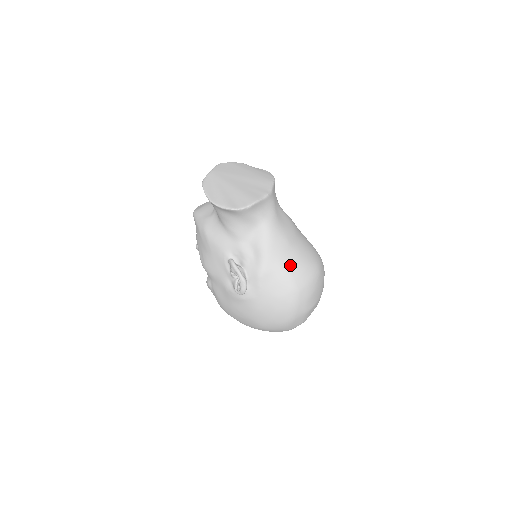
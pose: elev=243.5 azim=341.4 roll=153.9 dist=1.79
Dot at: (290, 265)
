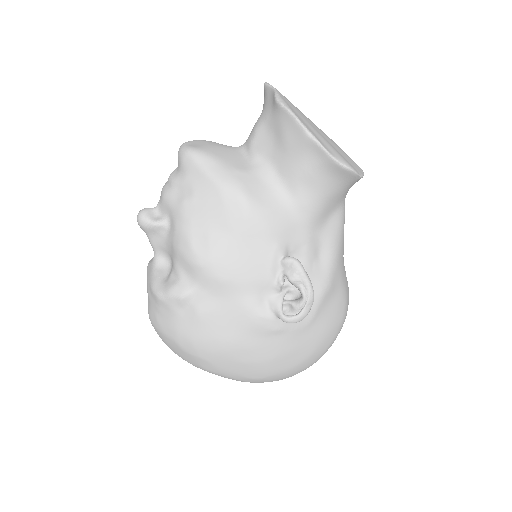
Dot at: (346, 280)
